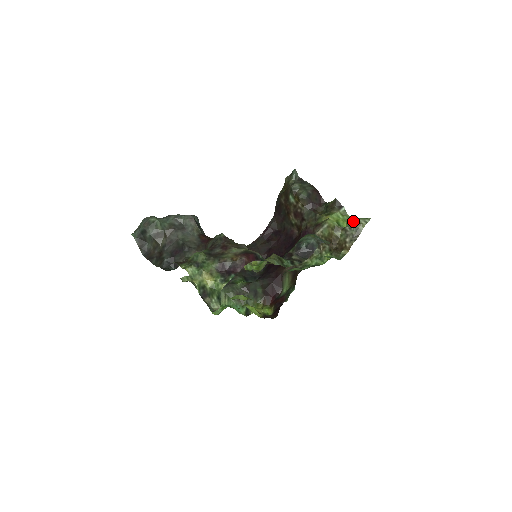
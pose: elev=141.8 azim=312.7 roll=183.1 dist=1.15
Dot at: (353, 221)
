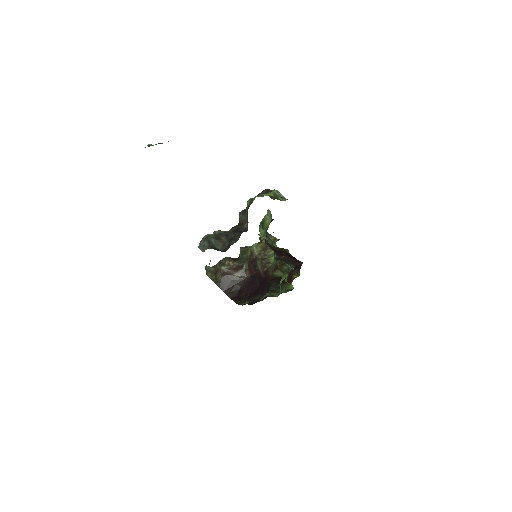
Dot at: (260, 234)
